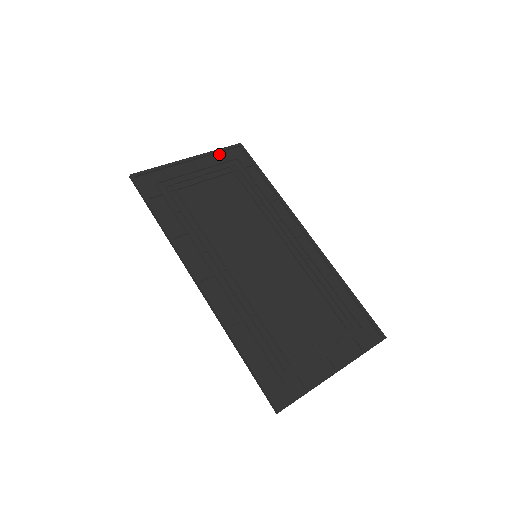
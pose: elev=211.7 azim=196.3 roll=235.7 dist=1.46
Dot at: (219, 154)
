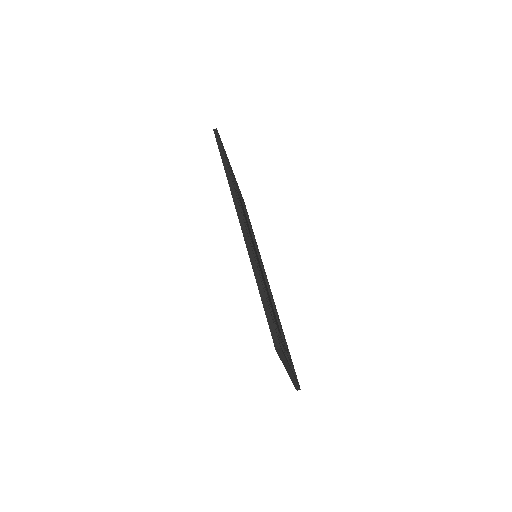
Dot at: occluded
